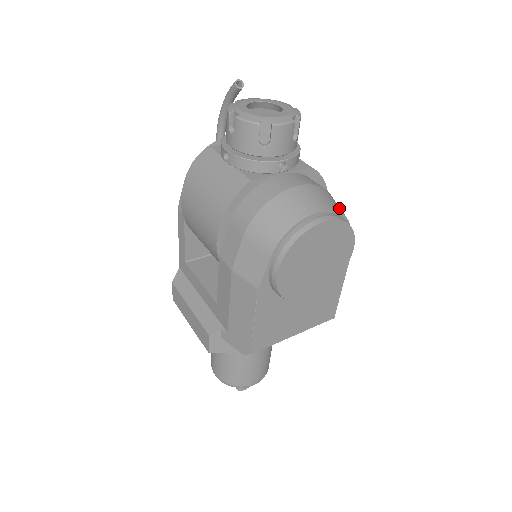
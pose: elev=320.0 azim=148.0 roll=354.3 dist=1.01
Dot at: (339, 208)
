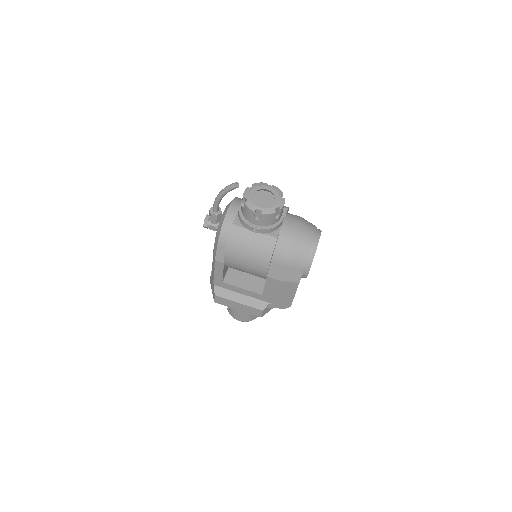
Dot at: (312, 225)
